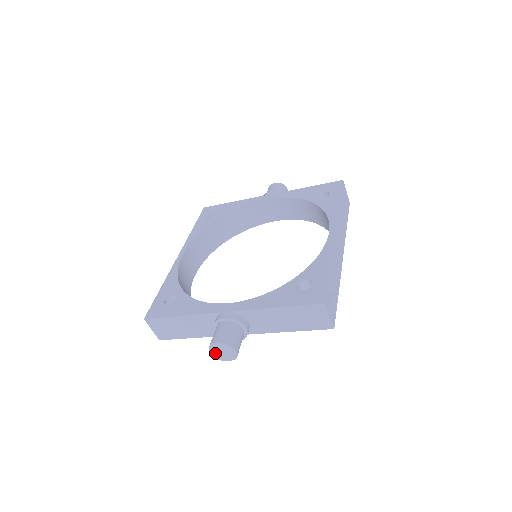
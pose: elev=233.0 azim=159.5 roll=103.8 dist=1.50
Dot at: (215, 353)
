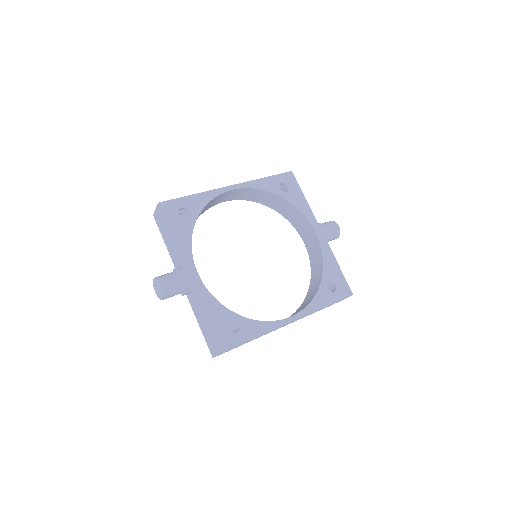
Dot at: (155, 283)
